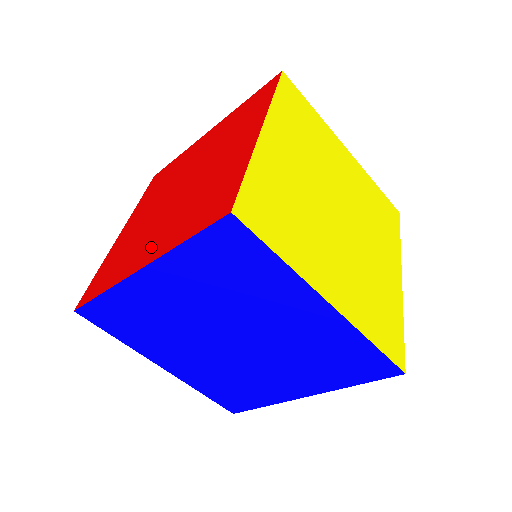
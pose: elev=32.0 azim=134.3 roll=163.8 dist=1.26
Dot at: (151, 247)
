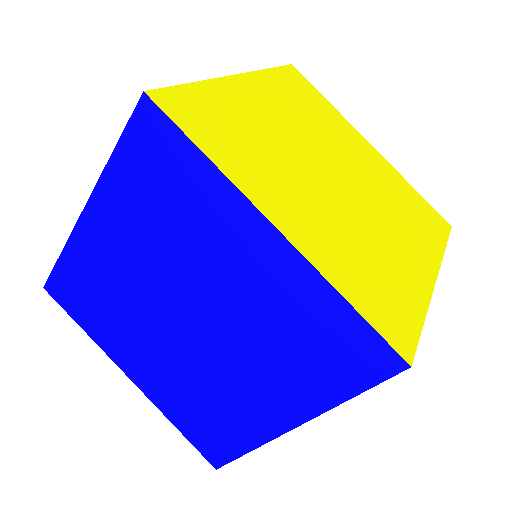
Dot at: occluded
